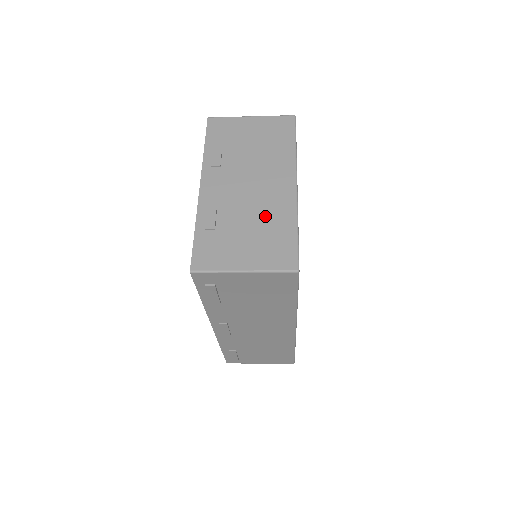
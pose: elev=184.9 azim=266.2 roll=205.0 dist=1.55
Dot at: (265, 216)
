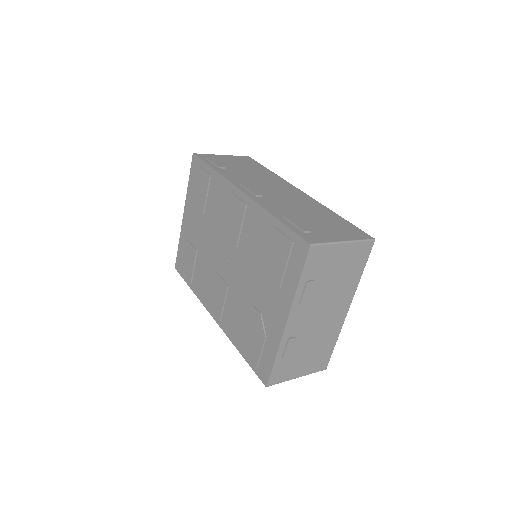
Dot at: (322, 339)
